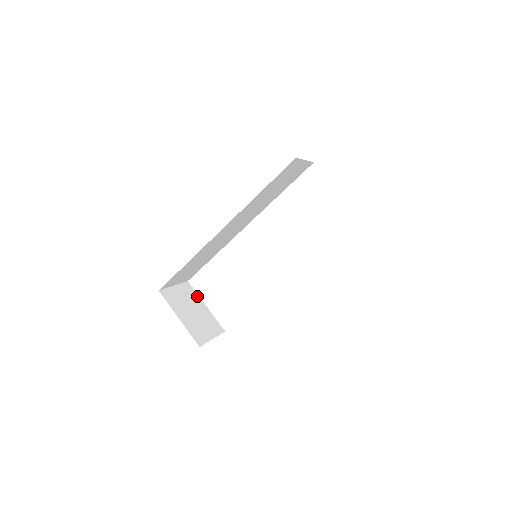
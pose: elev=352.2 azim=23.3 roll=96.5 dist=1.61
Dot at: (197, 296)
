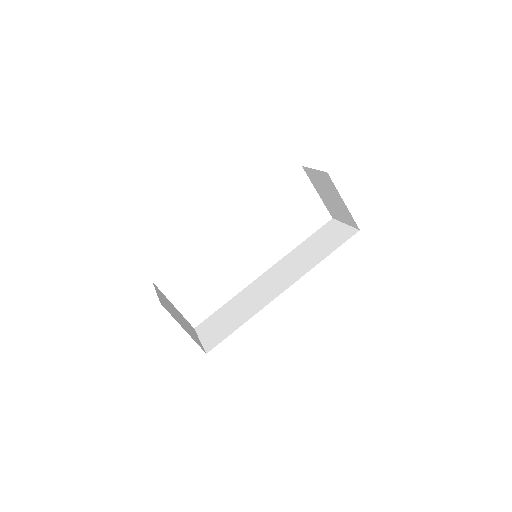
Dot at: occluded
